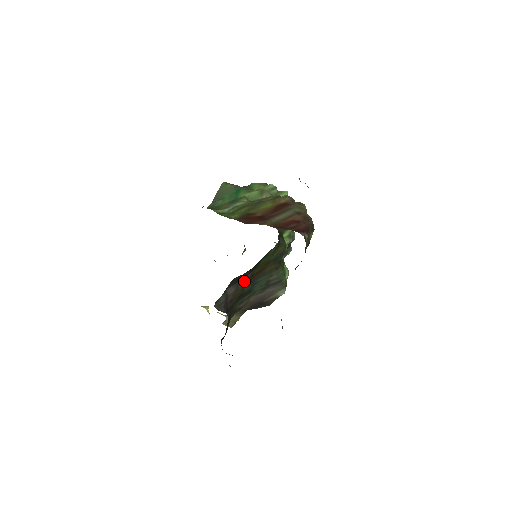
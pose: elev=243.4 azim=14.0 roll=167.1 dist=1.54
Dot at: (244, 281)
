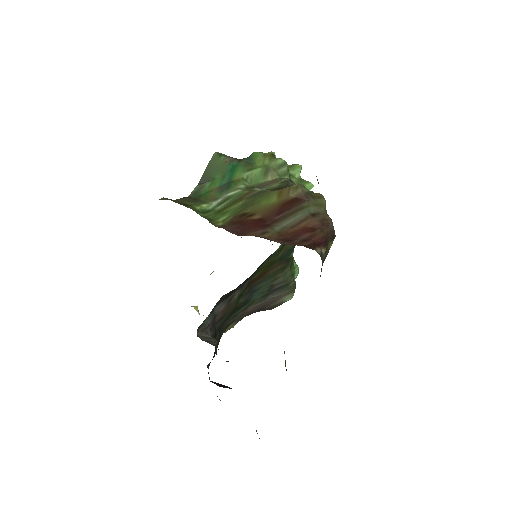
Dot at: (238, 292)
